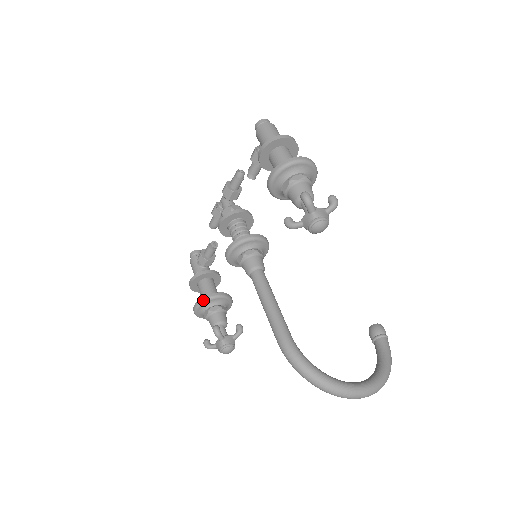
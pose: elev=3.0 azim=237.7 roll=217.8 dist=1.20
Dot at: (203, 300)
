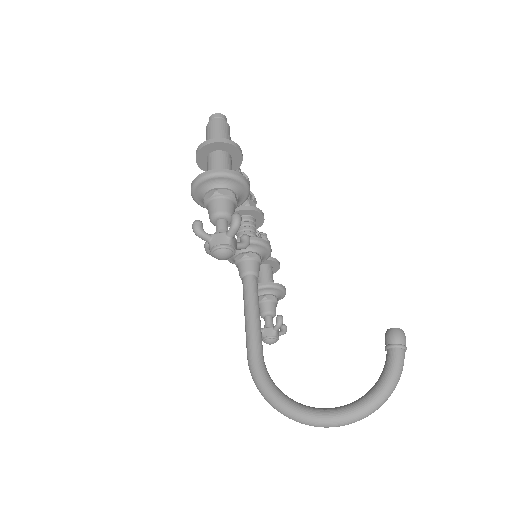
Dot at: occluded
